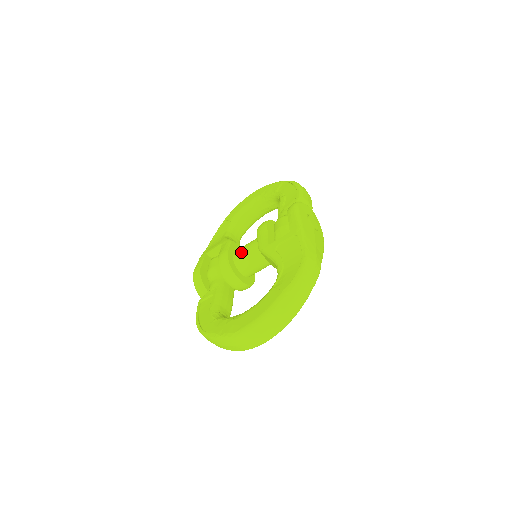
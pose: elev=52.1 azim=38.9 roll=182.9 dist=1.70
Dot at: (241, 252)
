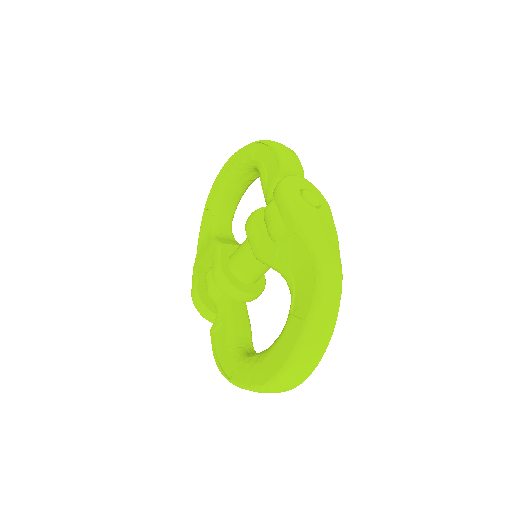
Dot at: (236, 260)
